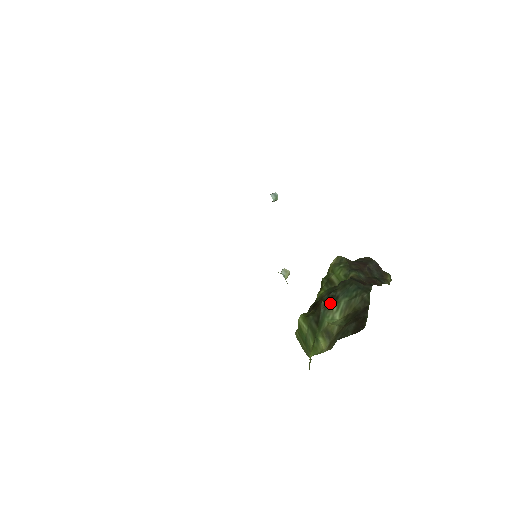
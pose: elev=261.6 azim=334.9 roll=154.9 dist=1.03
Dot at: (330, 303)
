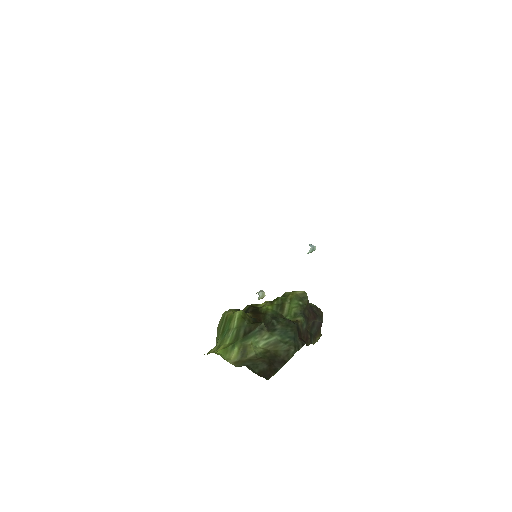
Dot at: (267, 329)
